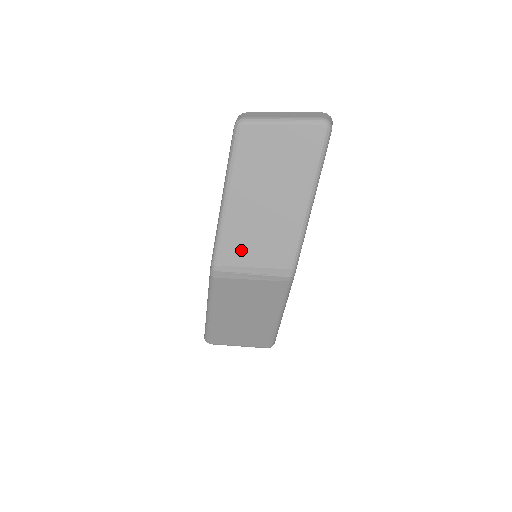
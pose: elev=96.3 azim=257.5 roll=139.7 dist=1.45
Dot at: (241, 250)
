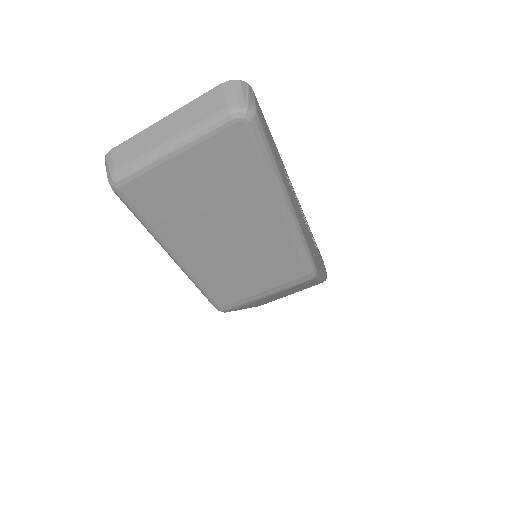
Dot at: (237, 287)
